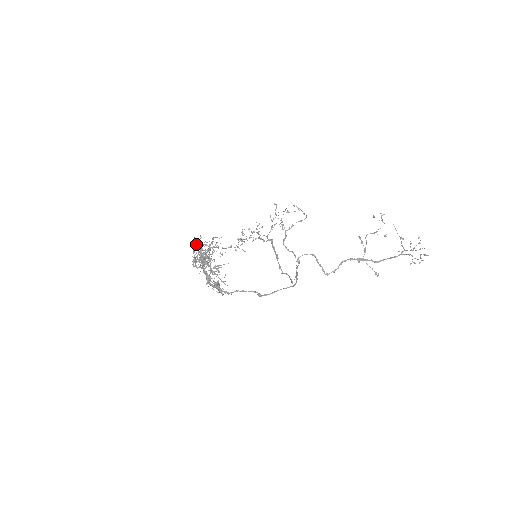
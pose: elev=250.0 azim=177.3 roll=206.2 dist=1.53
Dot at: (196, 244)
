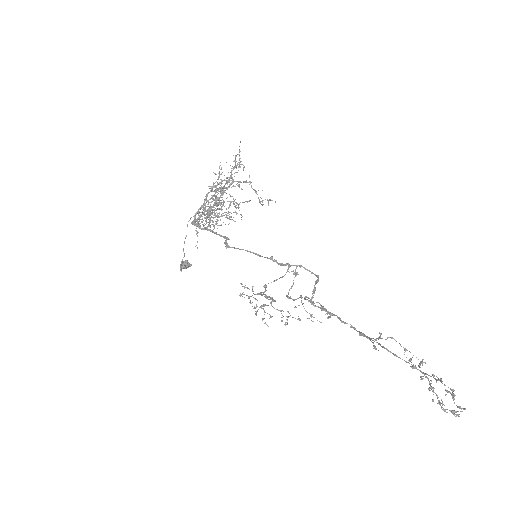
Dot at: occluded
